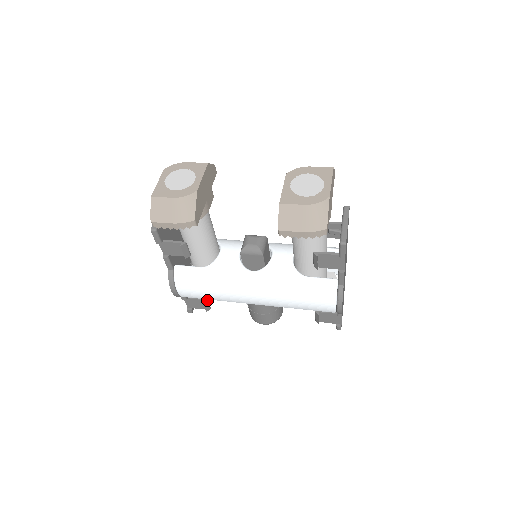
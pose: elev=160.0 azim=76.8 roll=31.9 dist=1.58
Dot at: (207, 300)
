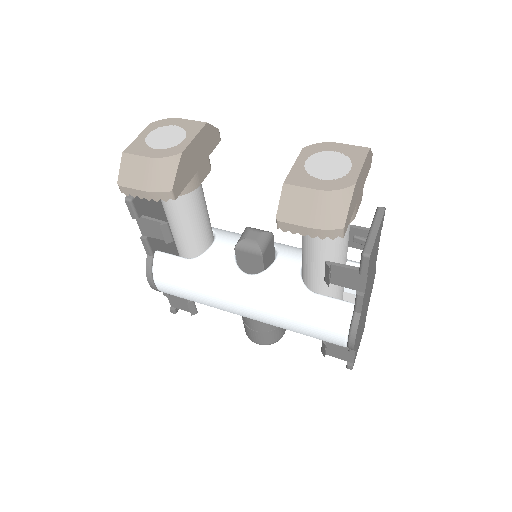
Dot at: (193, 301)
